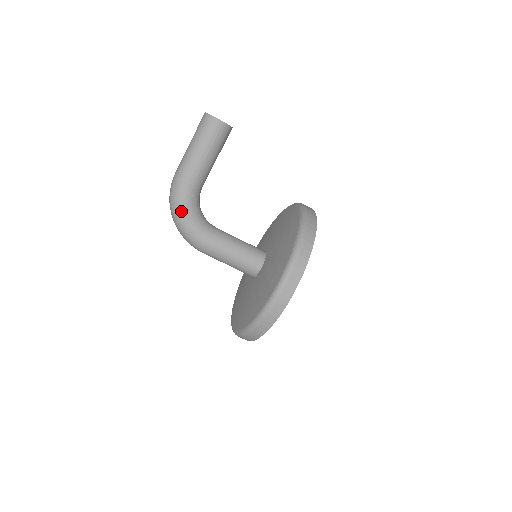
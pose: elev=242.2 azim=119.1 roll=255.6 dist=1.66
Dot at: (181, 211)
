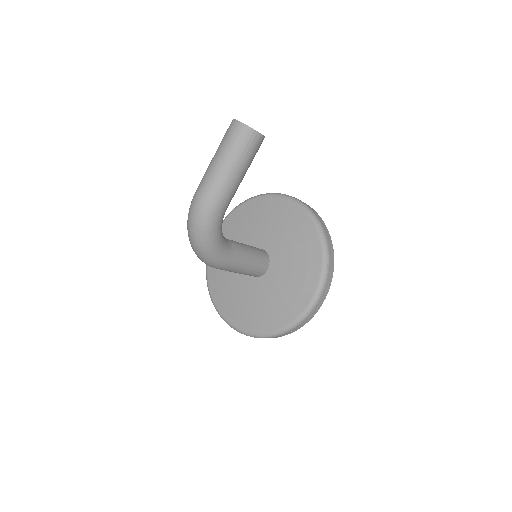
Dot at: (211, 238)
